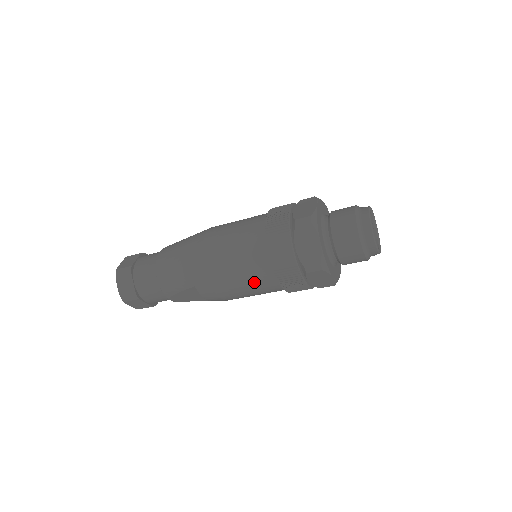
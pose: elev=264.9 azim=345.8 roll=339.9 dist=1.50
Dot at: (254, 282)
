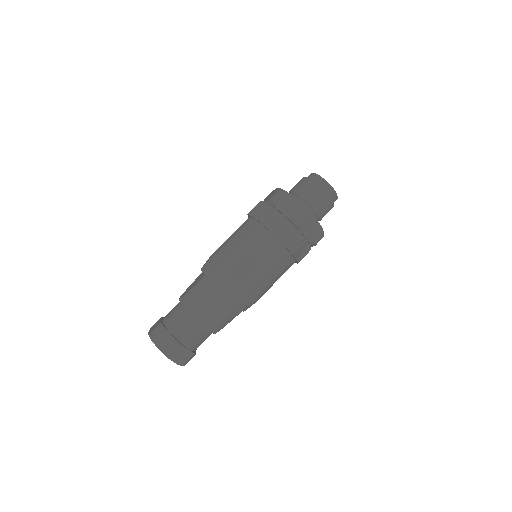
Dot at: occluded
